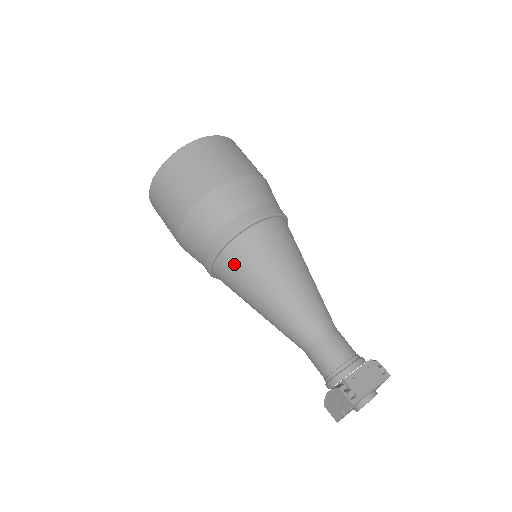
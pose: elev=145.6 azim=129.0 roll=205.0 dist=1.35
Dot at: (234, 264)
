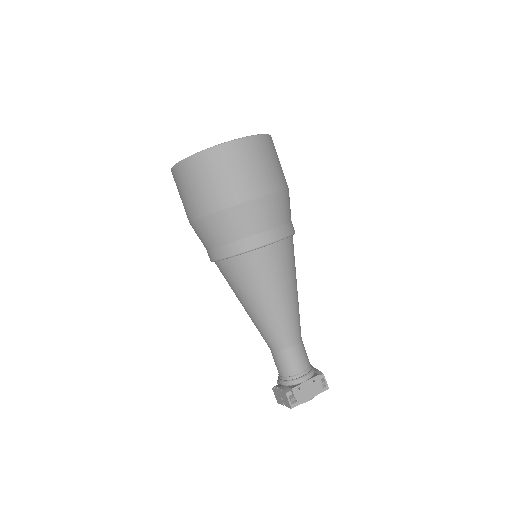
Dot at: (233, 273)
